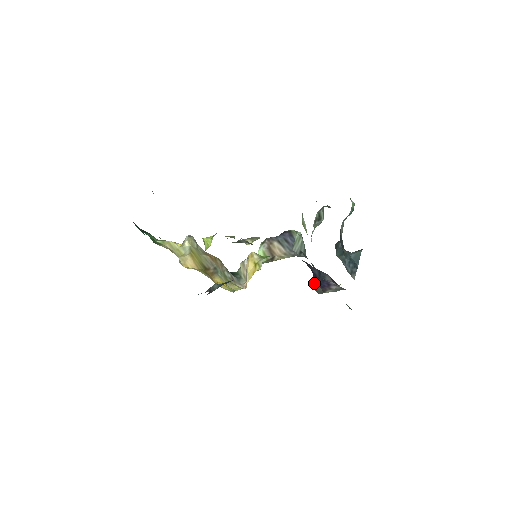
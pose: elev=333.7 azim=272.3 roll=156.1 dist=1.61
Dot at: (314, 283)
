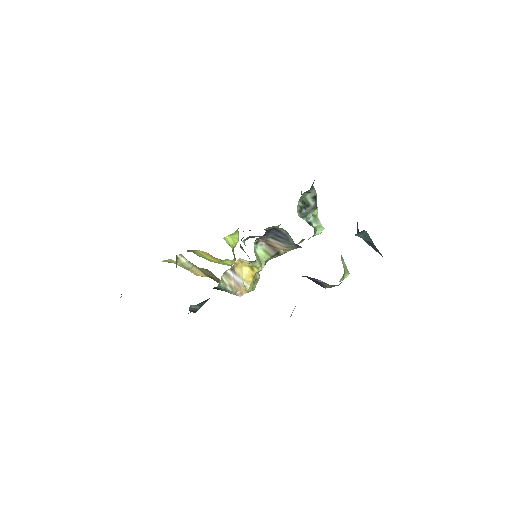
Dot at: occluded
